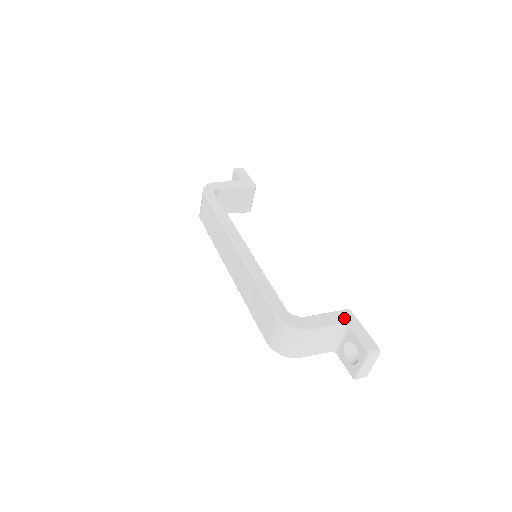
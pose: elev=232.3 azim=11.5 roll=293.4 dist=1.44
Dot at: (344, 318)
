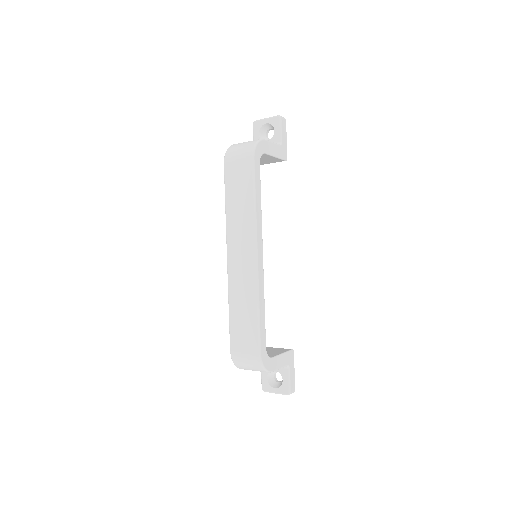
Dot at: (289, 360)
